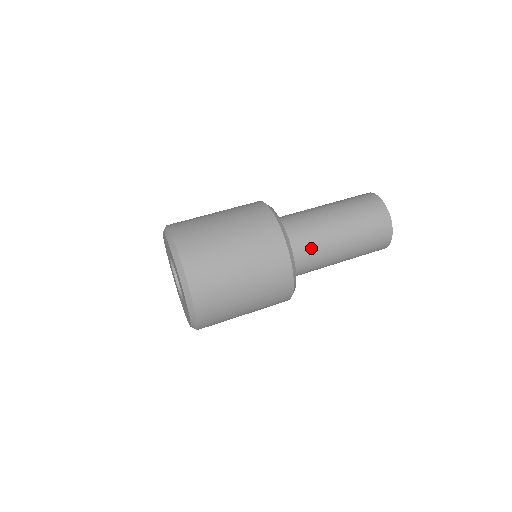
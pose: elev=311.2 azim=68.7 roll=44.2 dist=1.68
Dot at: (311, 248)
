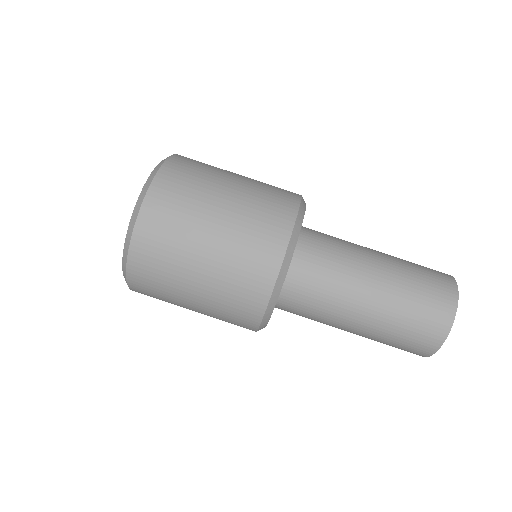
Dot at: occluded
